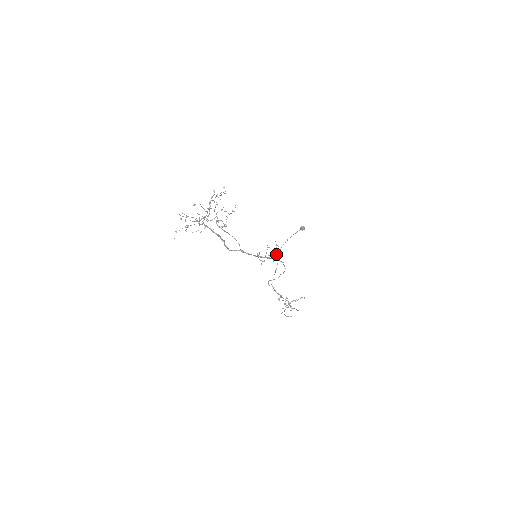
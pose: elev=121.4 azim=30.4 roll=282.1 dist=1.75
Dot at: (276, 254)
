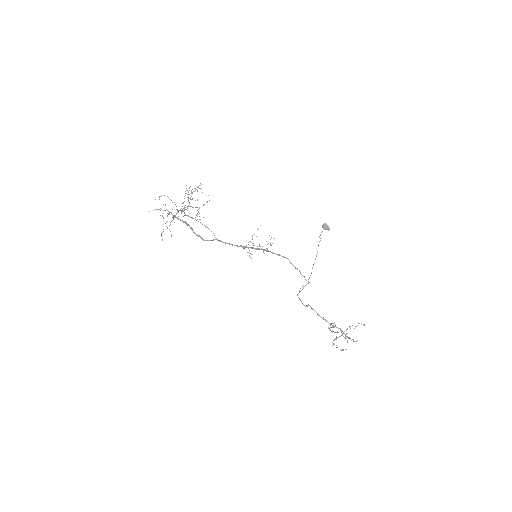
Dot at: occluded
